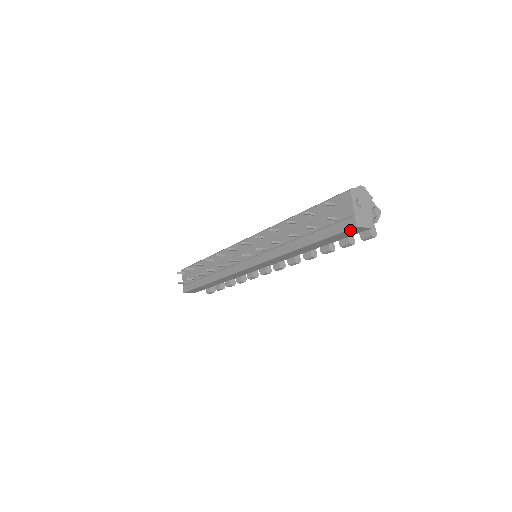
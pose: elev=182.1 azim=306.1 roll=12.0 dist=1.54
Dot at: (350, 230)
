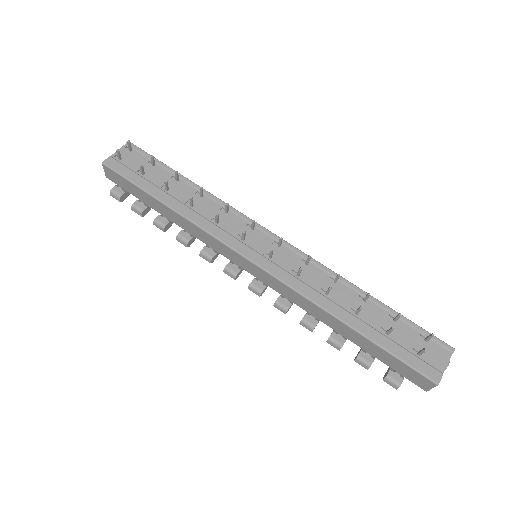
Dot at: (424, 378)
